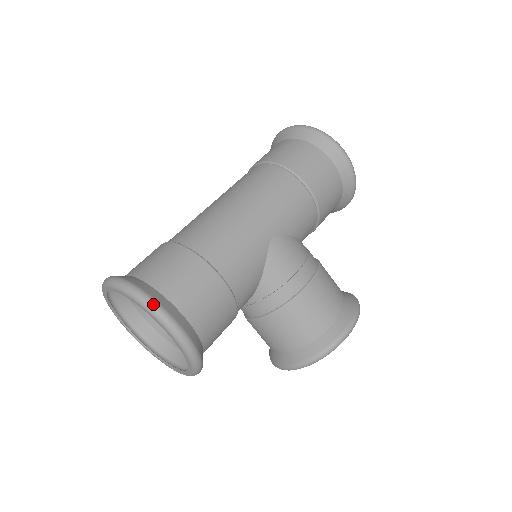
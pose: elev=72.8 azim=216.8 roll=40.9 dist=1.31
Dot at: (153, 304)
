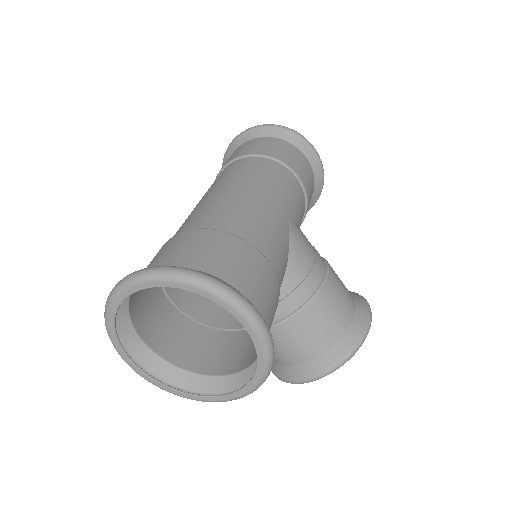
Dot at: (225, 286)
